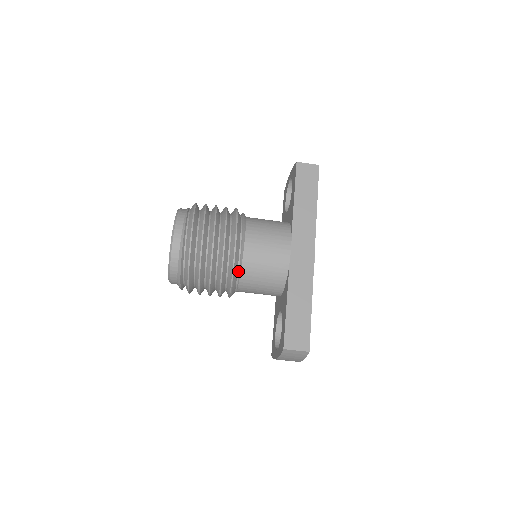
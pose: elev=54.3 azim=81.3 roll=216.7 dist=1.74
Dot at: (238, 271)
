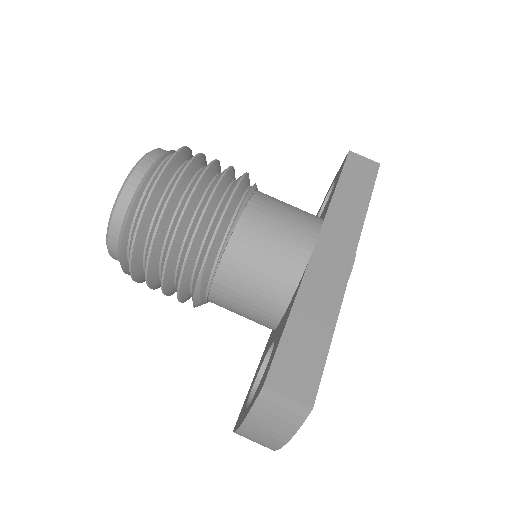
Dot at: (222, 245)
